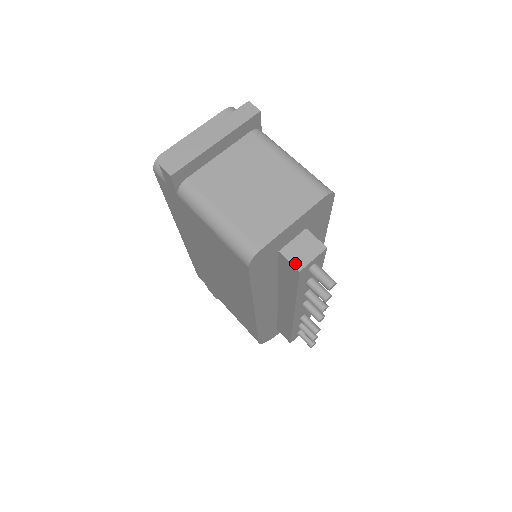
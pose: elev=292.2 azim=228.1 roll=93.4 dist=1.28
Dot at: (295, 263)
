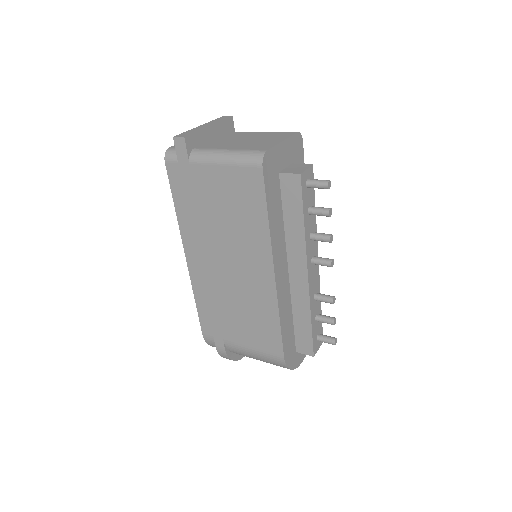
Dot at: (295, 173)
